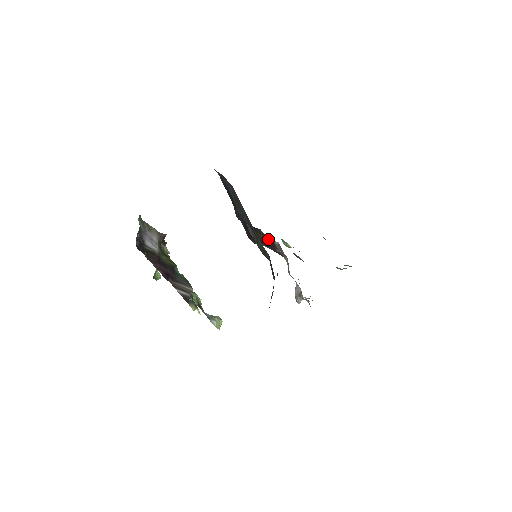
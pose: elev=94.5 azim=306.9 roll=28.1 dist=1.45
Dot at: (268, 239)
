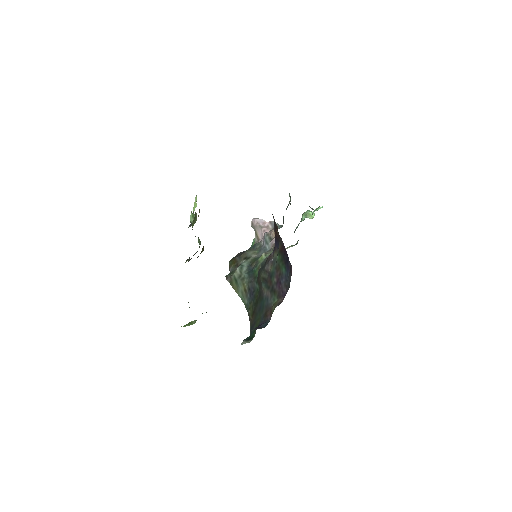
Dot at: occluded
